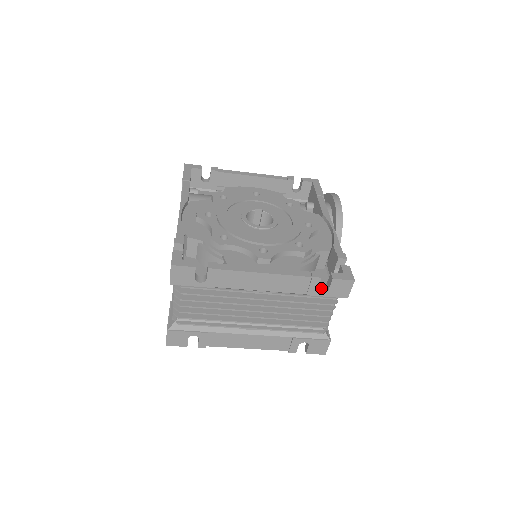
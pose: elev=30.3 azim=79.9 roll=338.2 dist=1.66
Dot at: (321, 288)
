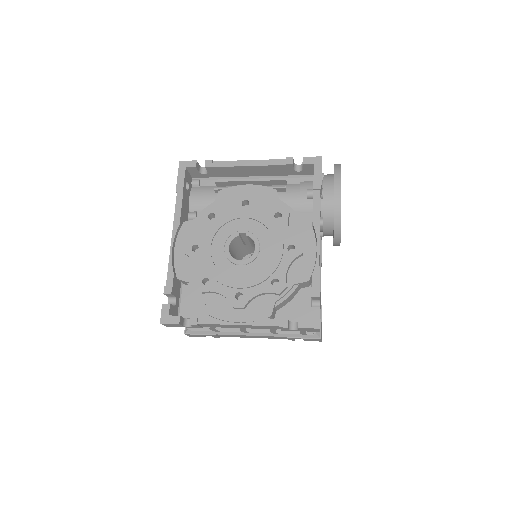
Dot at: (294, 325)
